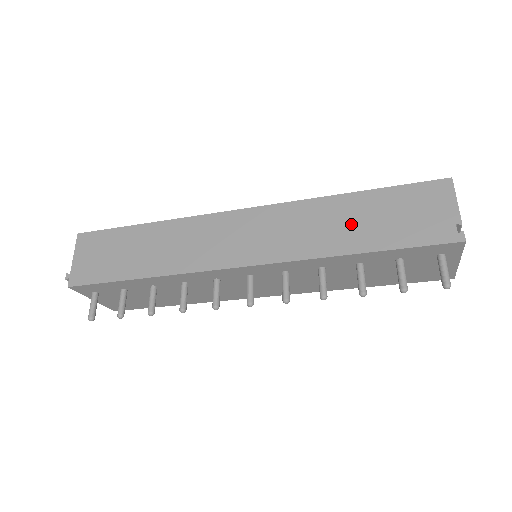
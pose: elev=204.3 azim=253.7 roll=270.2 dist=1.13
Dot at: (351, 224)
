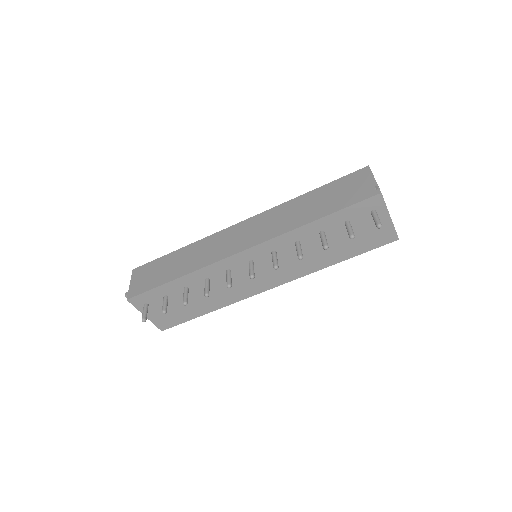
Dot at: (309, 207)
